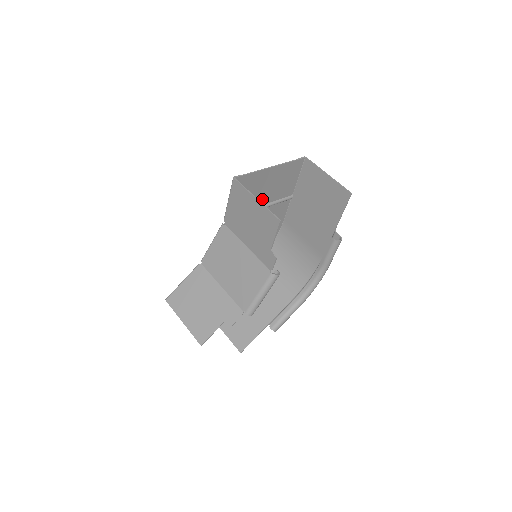
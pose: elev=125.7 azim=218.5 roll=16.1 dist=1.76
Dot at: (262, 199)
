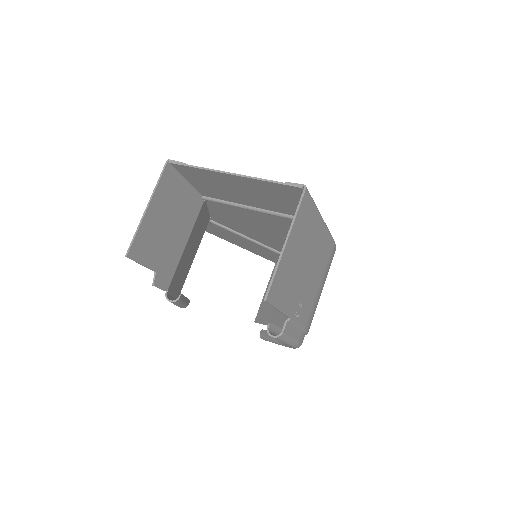
Dot at: (252, 201)
